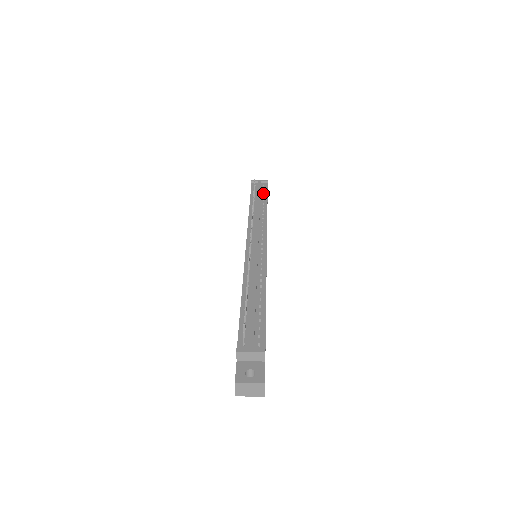
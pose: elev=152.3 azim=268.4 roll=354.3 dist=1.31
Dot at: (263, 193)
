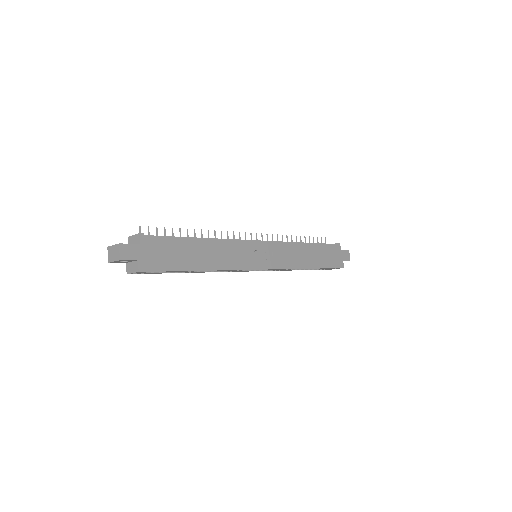
Dot at: occluded
